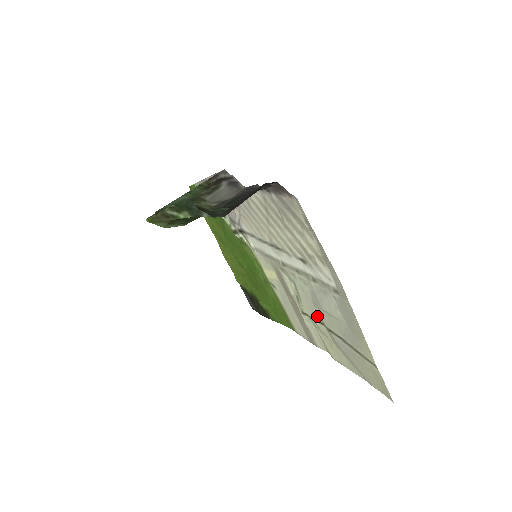
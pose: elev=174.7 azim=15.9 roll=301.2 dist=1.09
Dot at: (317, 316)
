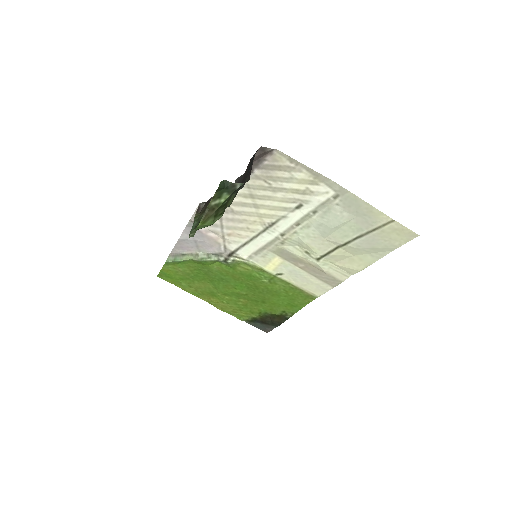
Dot at: (330, 245)
